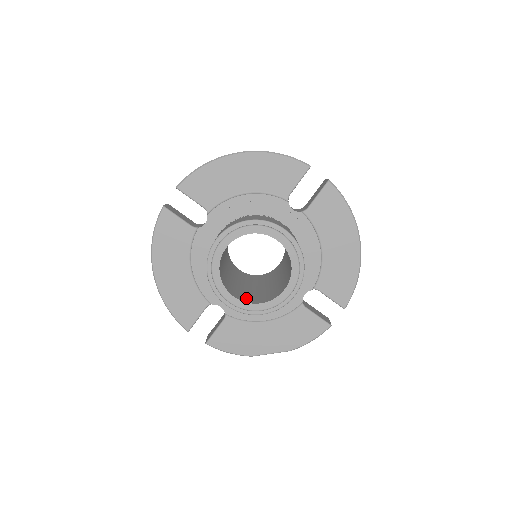
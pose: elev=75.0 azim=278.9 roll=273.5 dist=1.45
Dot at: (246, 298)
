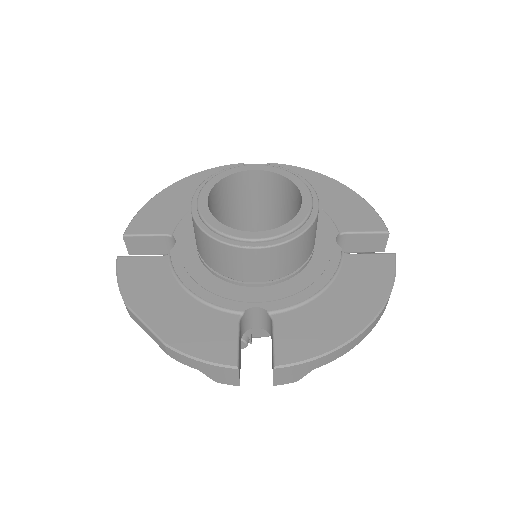
Dot at: occluded
